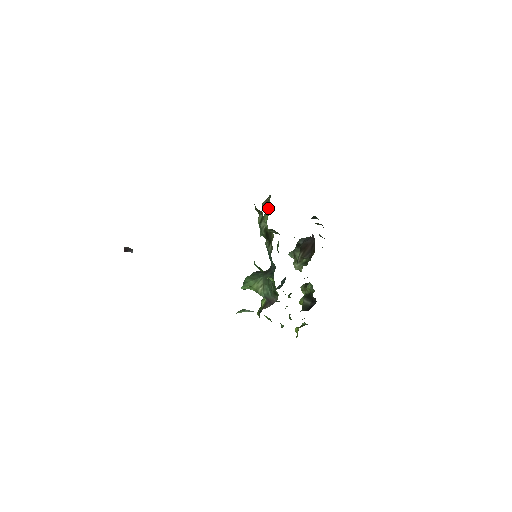
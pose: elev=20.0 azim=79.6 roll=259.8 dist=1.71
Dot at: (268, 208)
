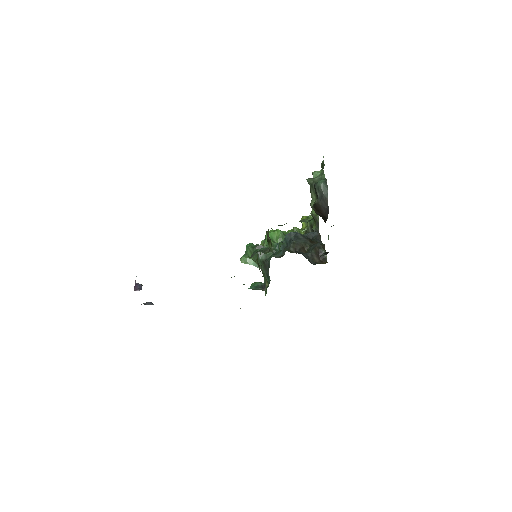
Dot at: occluded
